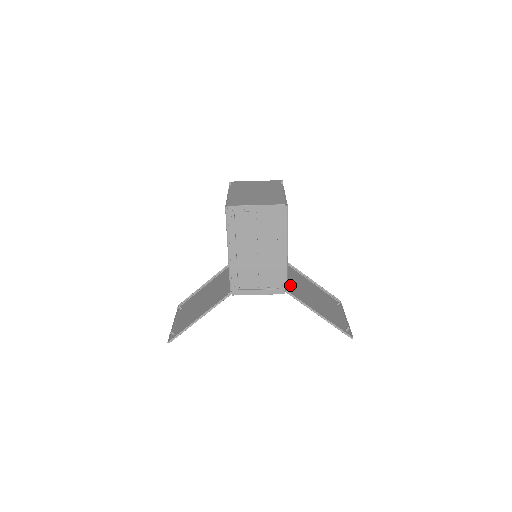
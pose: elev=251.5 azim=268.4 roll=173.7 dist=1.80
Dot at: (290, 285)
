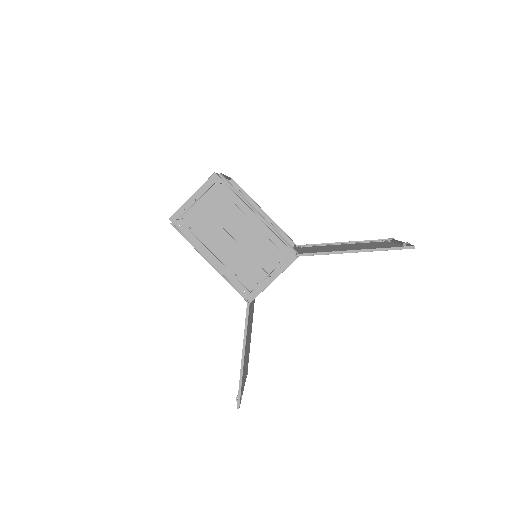
Dot at: (306, 252)
